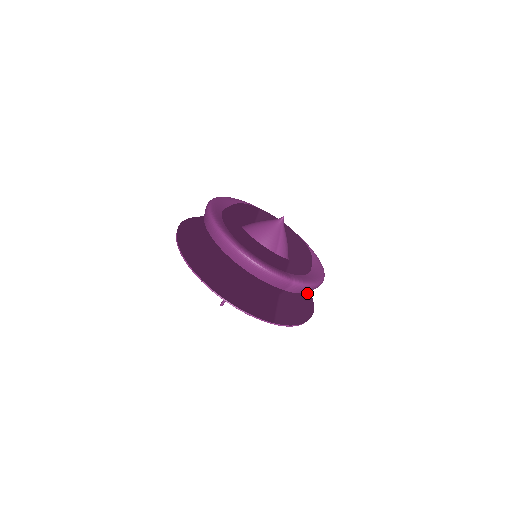
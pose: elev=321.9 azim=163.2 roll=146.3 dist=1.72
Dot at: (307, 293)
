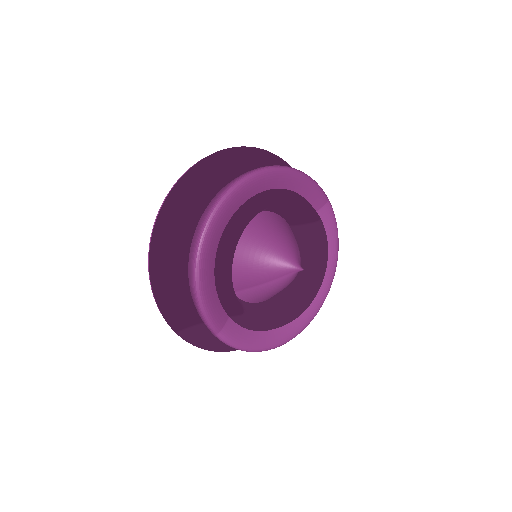
Dot at: occluded
